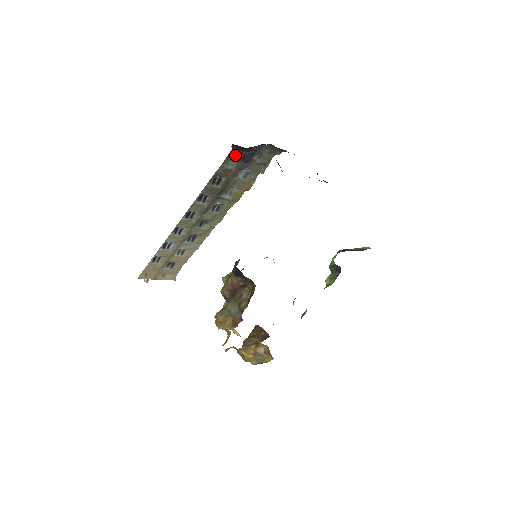
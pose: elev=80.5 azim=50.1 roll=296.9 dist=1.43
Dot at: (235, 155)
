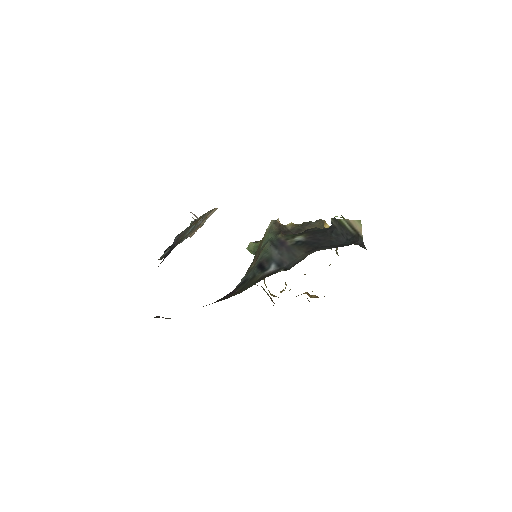
Dot at: occluded
